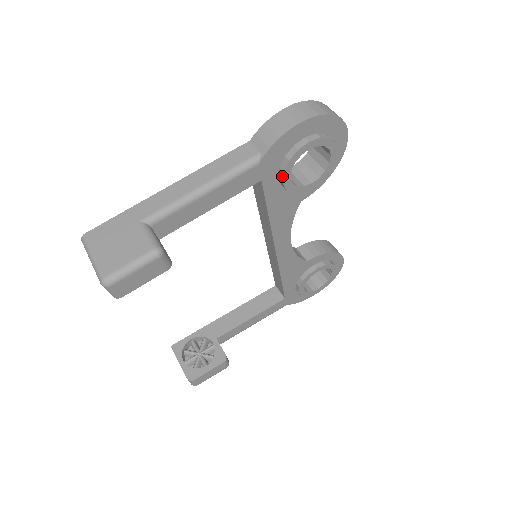
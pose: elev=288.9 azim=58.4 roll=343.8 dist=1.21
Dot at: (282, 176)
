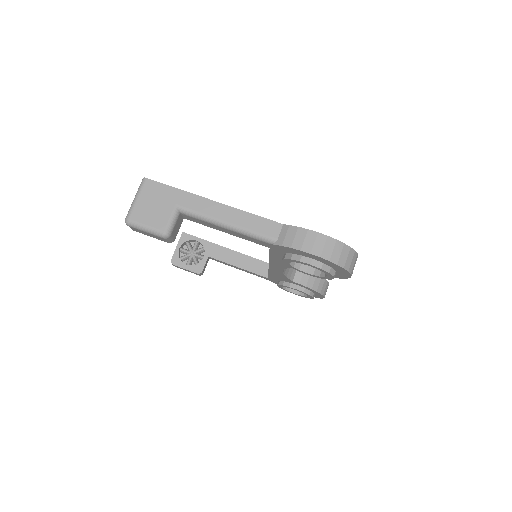
Dot at: (283, 258)
